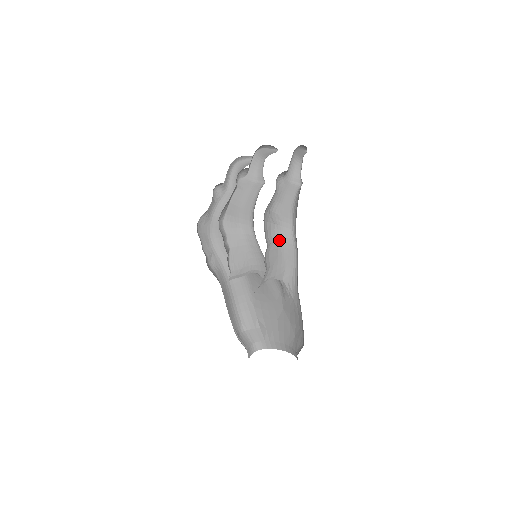
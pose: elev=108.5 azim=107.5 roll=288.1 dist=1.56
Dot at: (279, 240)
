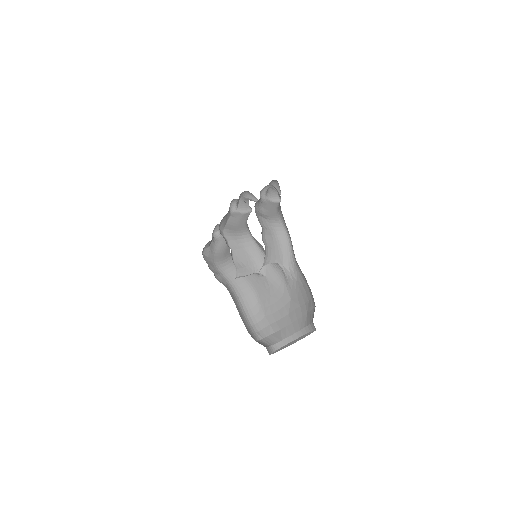
Dot at: (271, 229)
